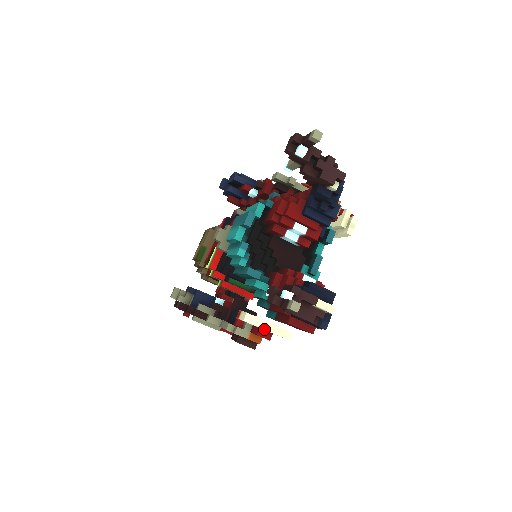
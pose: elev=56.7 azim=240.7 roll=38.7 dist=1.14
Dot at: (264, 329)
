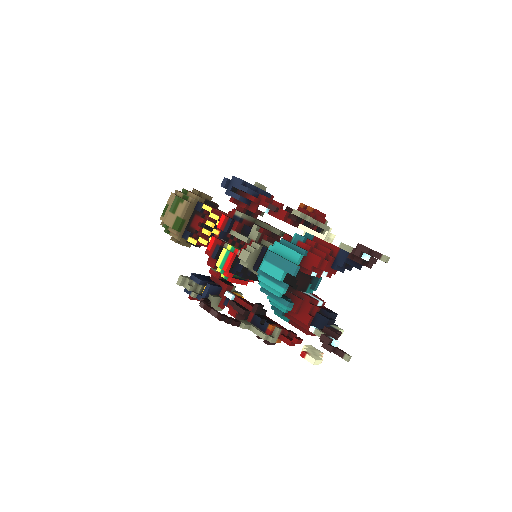
Dot at: occluded
